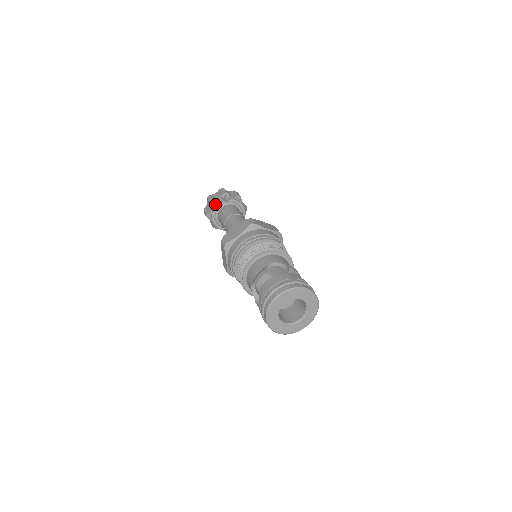
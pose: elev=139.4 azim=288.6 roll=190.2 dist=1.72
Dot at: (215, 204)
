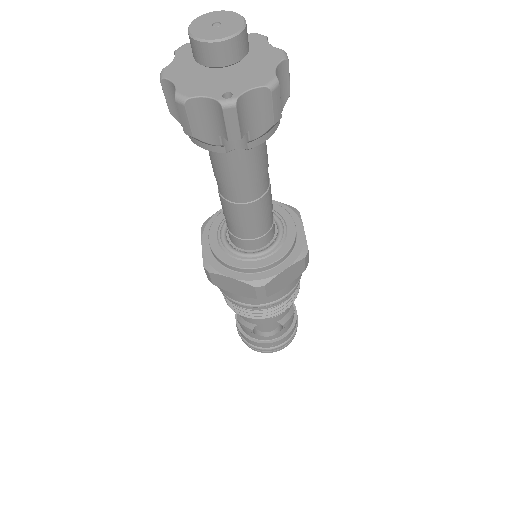
Dot at: (200, 142)
